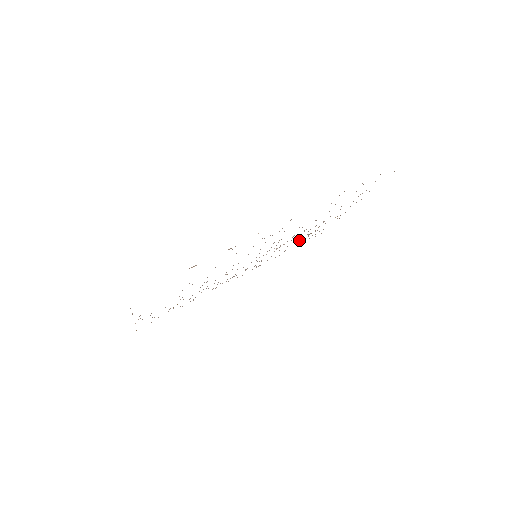
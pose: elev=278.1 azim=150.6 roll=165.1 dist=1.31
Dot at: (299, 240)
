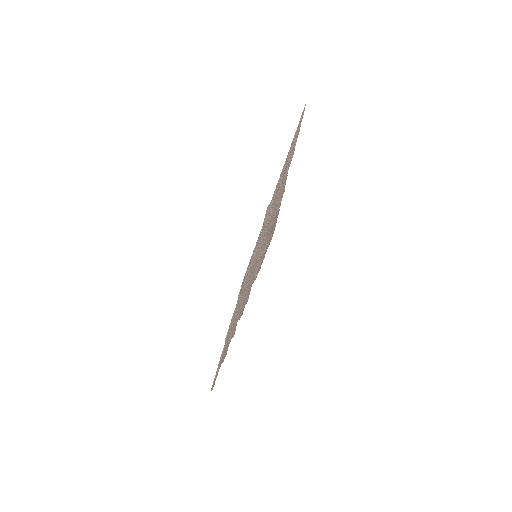
Dot at: occluded
